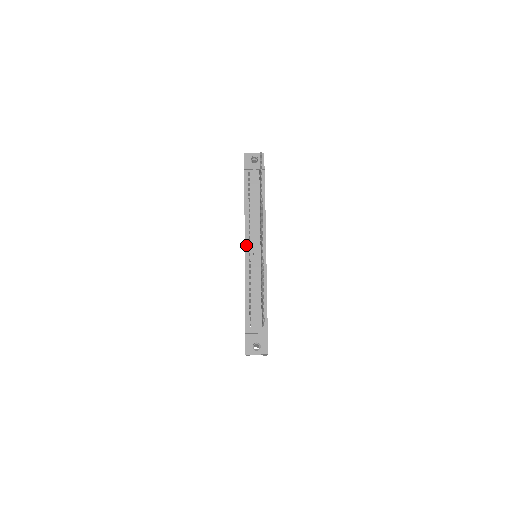
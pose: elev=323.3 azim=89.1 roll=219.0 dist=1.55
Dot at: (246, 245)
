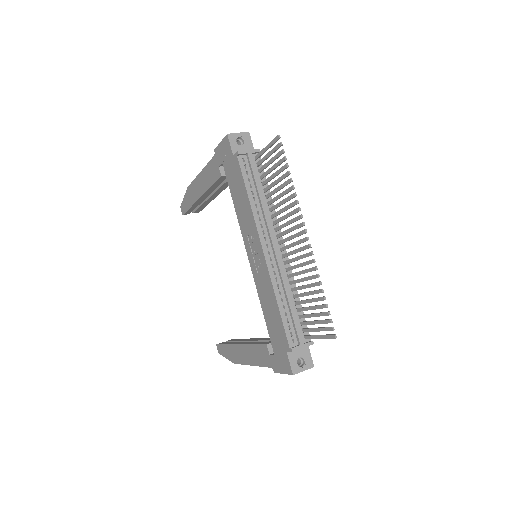
Dot at: (264, 248)
